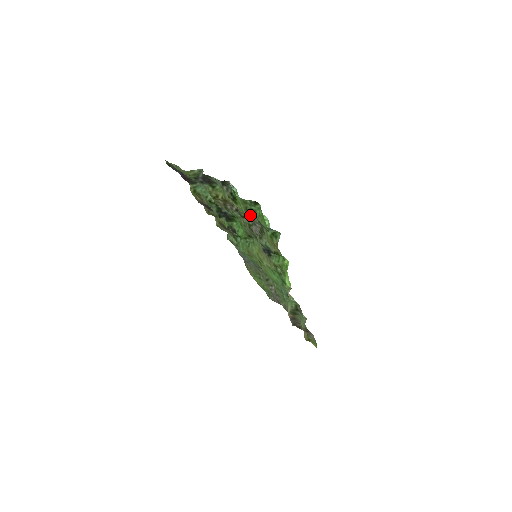
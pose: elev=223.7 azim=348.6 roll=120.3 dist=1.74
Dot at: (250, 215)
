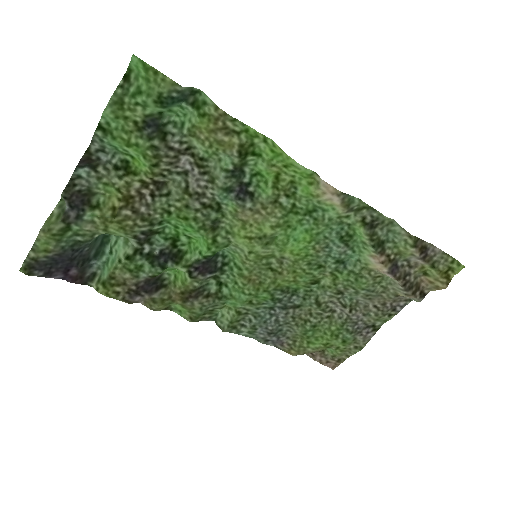
Dot at: (154, 135)
